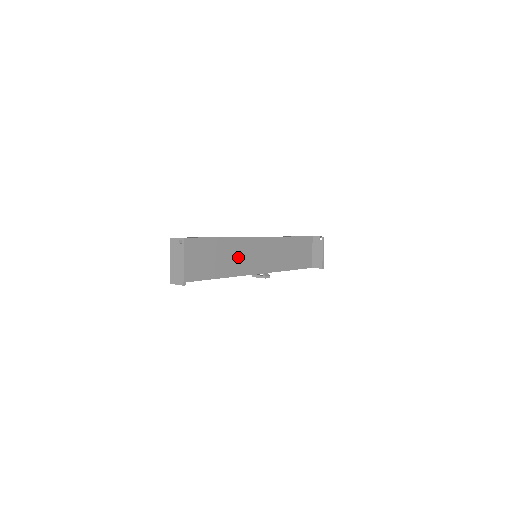
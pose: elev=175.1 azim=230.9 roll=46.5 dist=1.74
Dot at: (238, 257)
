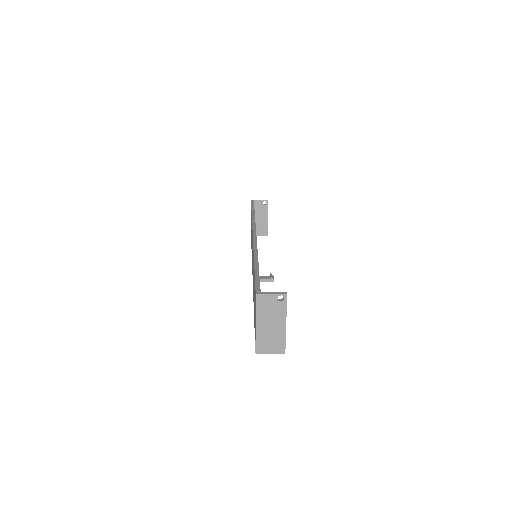
Dot at: occluded
